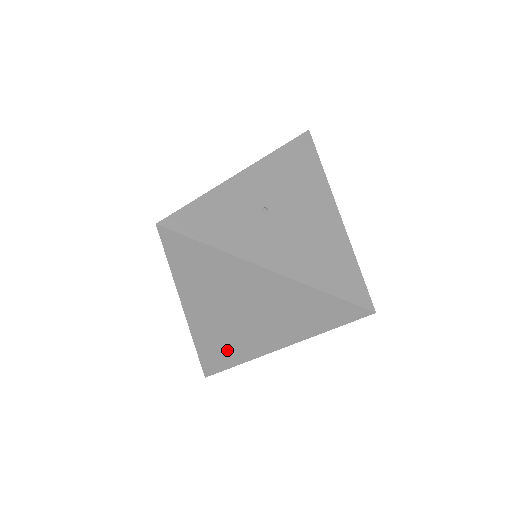
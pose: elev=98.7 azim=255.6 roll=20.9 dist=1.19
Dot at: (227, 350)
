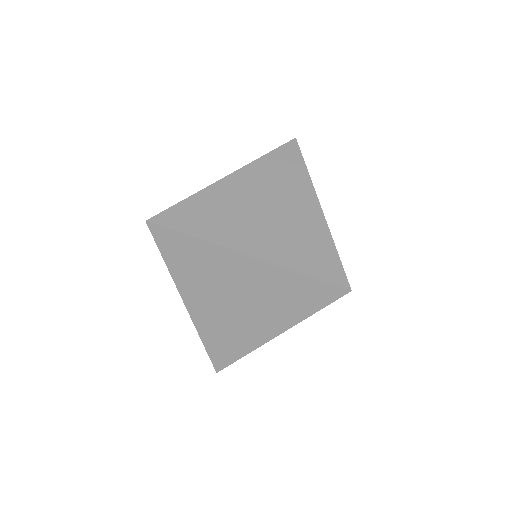
Dot at: (206, 219)
